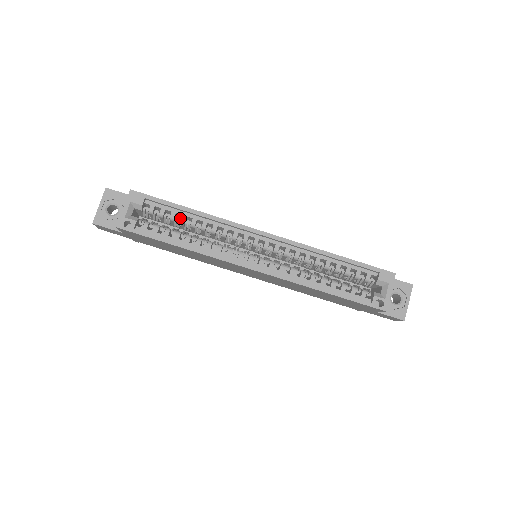
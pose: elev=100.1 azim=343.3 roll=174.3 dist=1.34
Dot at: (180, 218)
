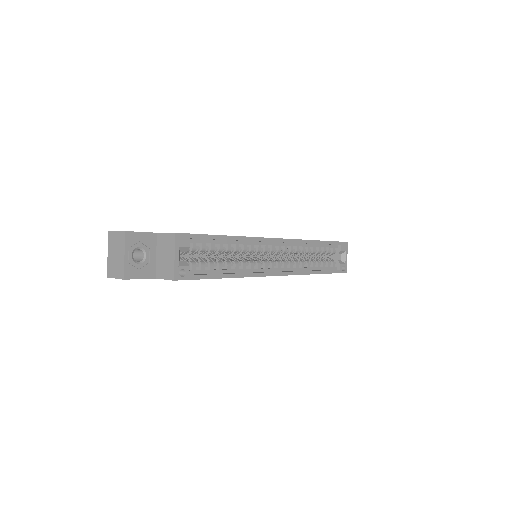
Dot at: occluded
